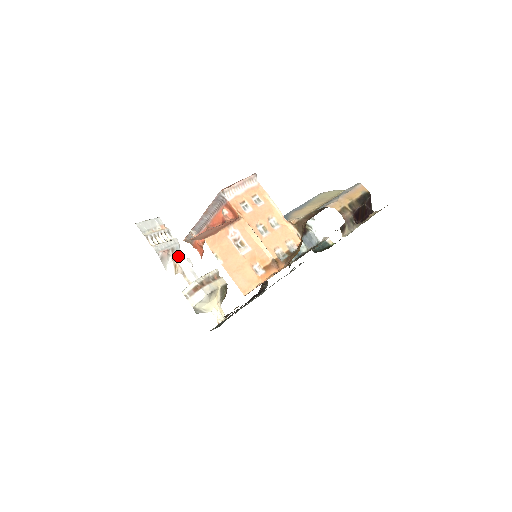
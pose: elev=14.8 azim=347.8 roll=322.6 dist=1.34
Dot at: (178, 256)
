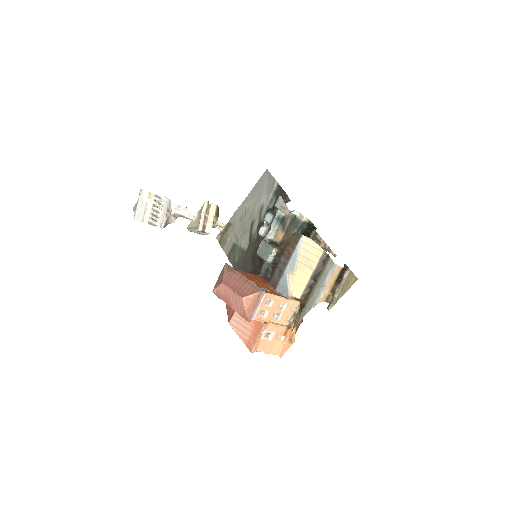
Dot at: (173, 209)
